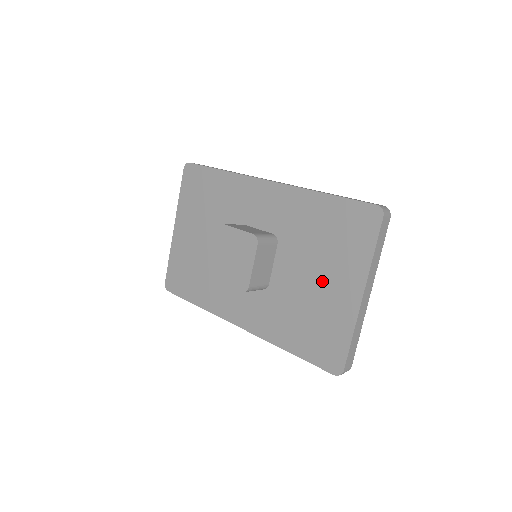
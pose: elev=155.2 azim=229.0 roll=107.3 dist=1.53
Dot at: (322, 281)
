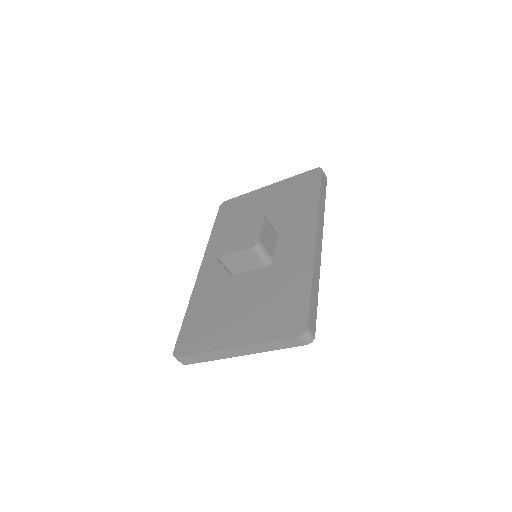
Dot at: (241, 312)
